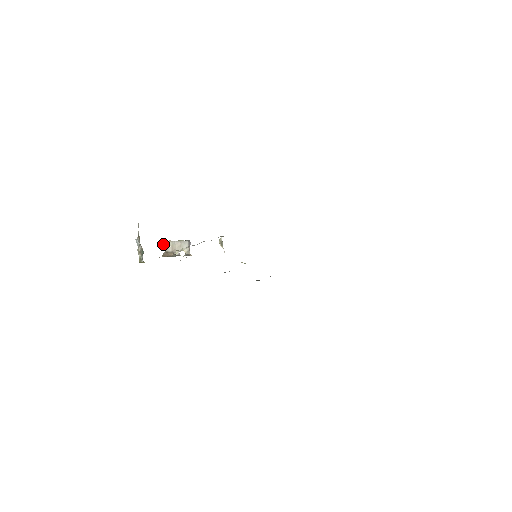
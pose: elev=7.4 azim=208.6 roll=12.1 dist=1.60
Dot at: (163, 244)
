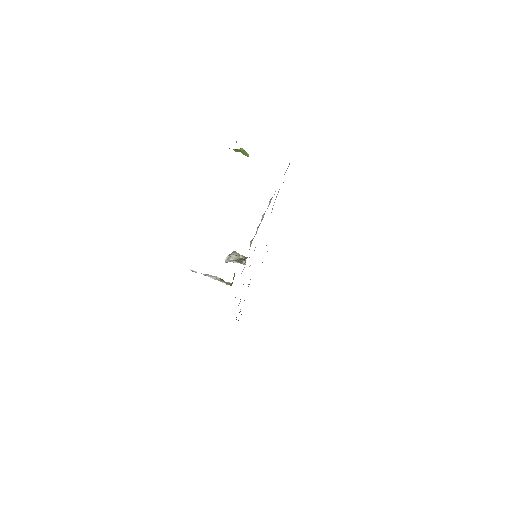
Dot at: (231, 257)
